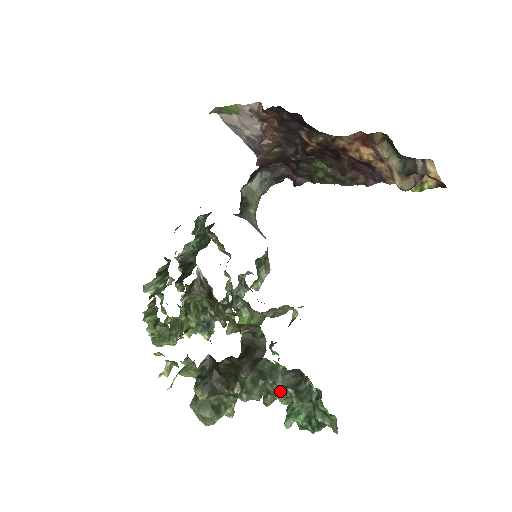
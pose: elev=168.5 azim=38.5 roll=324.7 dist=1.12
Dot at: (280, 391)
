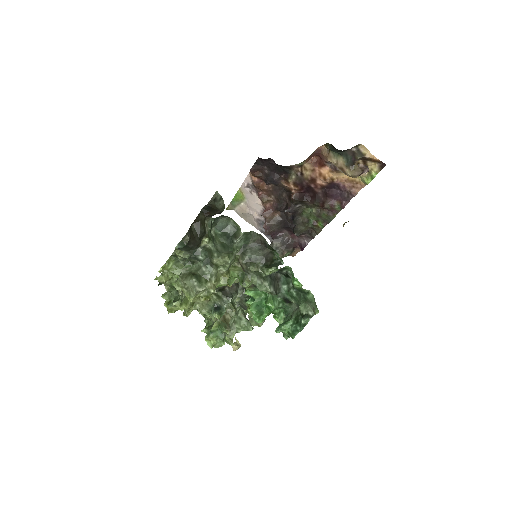
Dot at: (251, 263)
